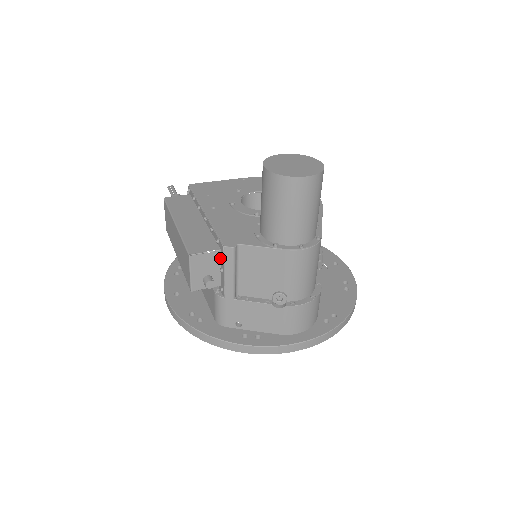
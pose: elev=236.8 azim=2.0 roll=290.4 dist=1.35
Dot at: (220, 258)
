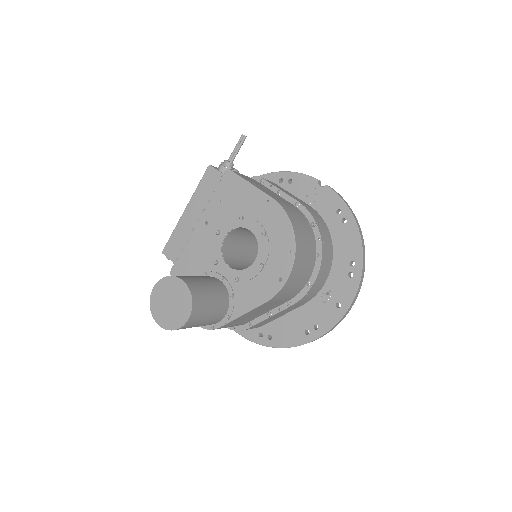
Dot at: occluded
